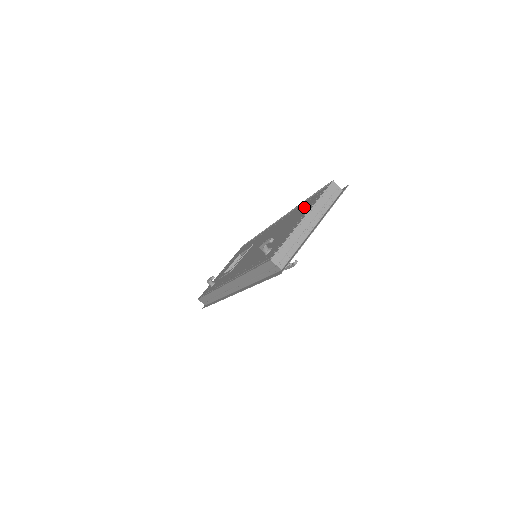
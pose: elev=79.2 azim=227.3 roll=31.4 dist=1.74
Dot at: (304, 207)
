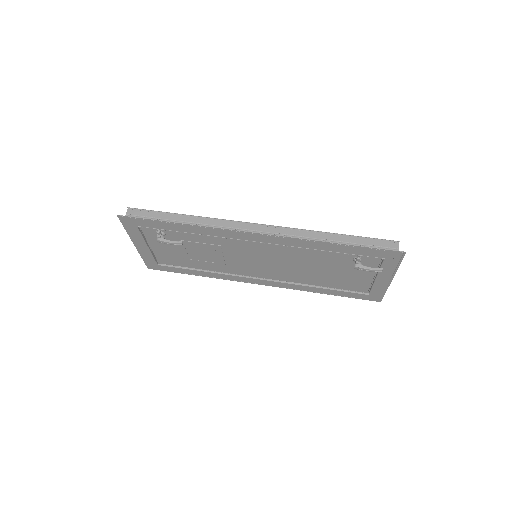
Dot at: occluded
